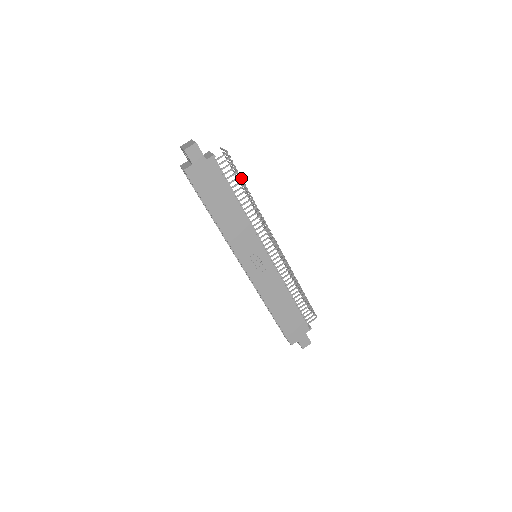
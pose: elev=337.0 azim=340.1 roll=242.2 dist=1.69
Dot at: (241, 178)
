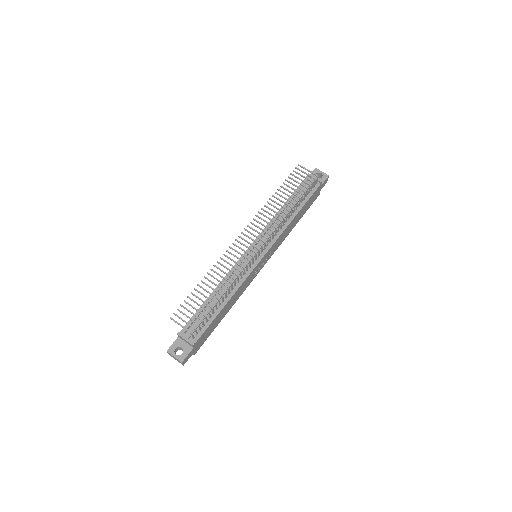
Dot at: occluded
